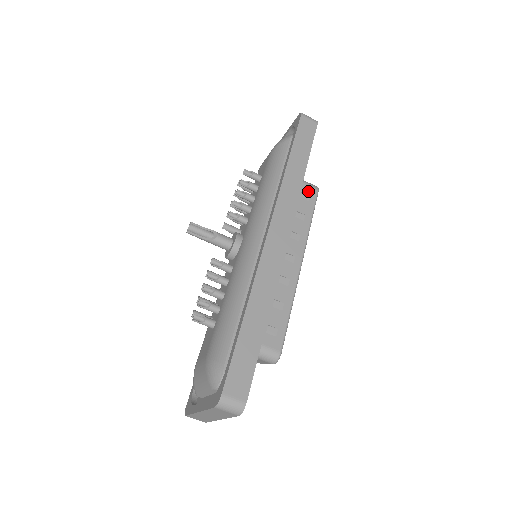
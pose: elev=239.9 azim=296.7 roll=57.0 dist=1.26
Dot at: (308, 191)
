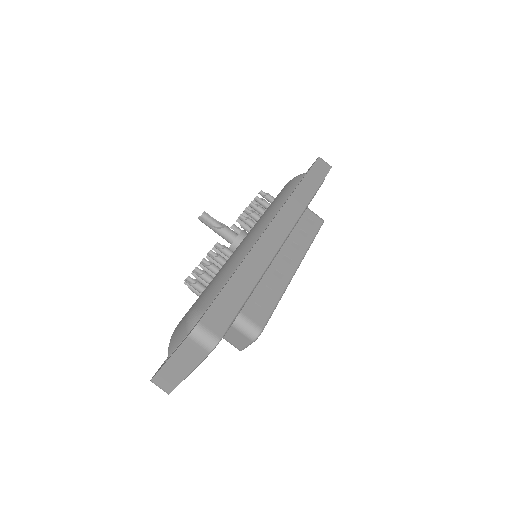
Dot at: (314, 218)
